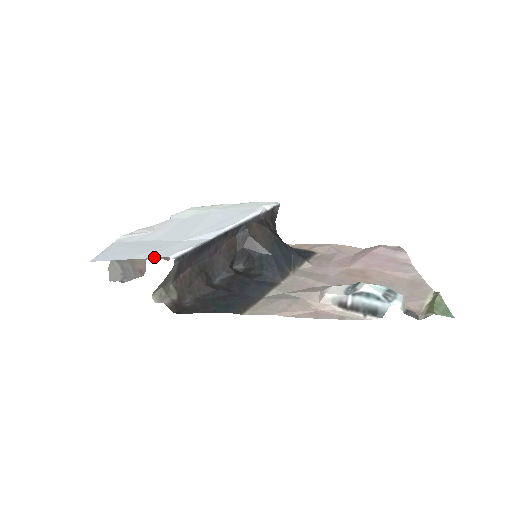
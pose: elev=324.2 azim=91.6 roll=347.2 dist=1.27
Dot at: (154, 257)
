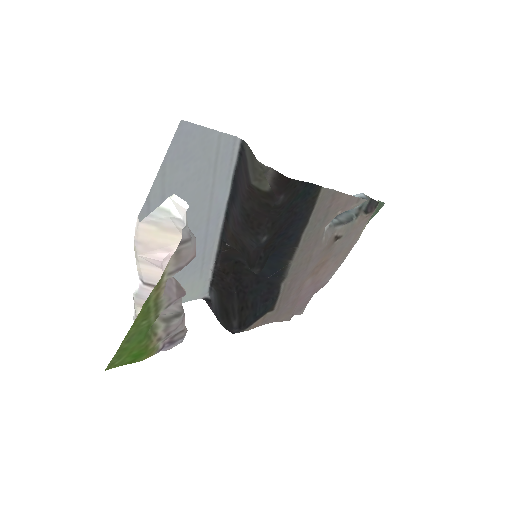
Dot at: (227, 135)
